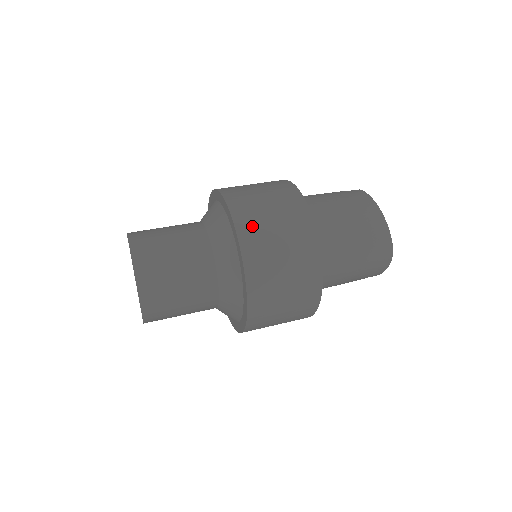
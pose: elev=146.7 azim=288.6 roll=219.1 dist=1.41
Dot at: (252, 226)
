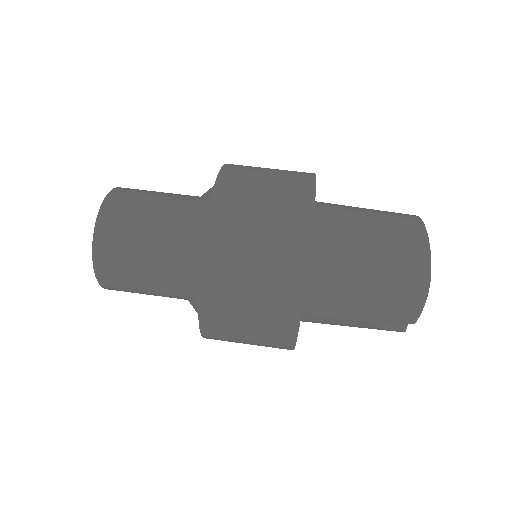
Dot at: (235, 187)
